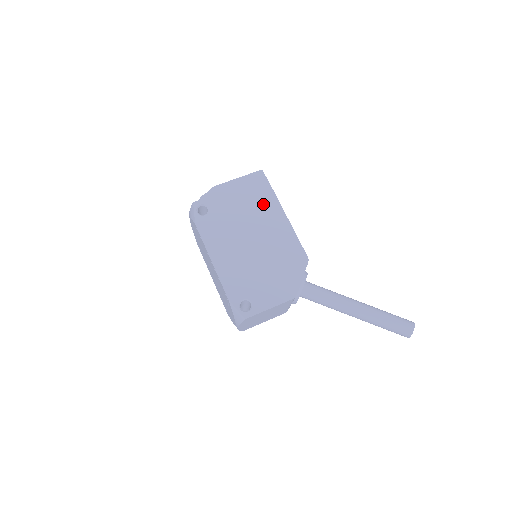
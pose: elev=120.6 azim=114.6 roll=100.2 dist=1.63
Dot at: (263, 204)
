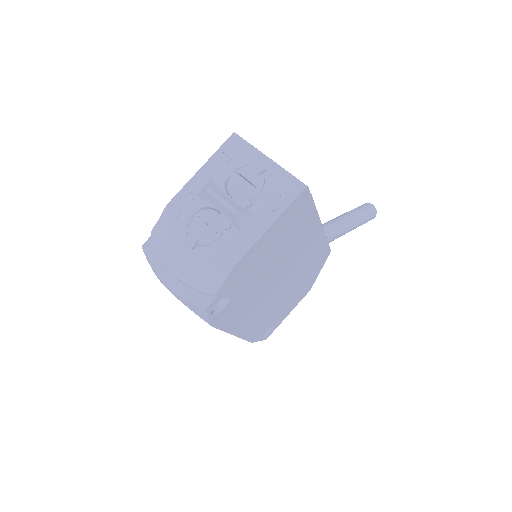
Dot at: (299, 235)
